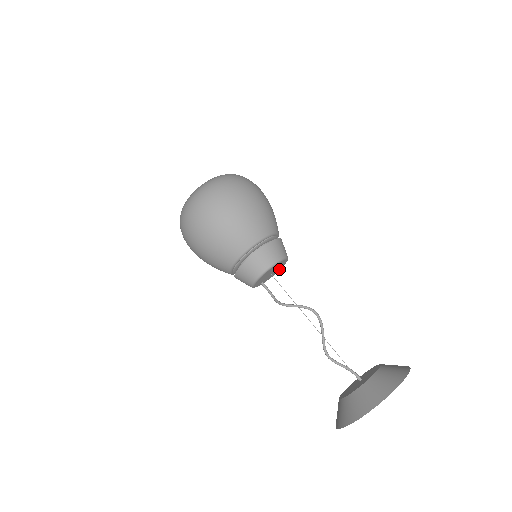
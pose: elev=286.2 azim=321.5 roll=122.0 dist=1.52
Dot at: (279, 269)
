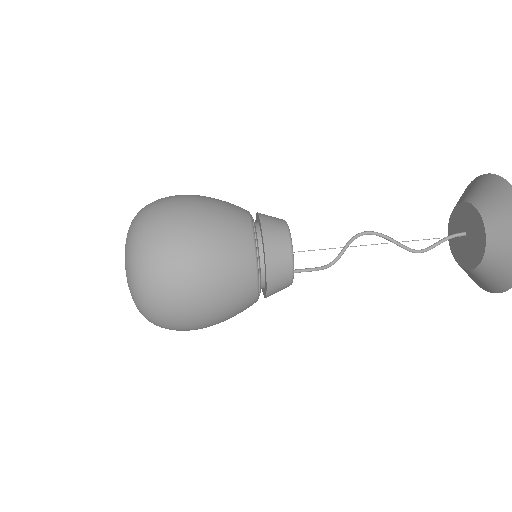
Dot at: occluded
